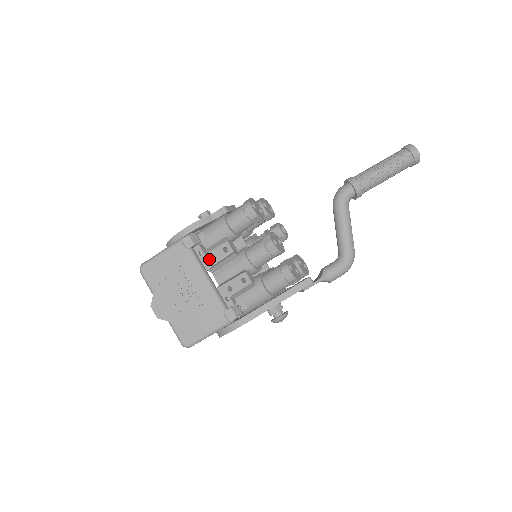
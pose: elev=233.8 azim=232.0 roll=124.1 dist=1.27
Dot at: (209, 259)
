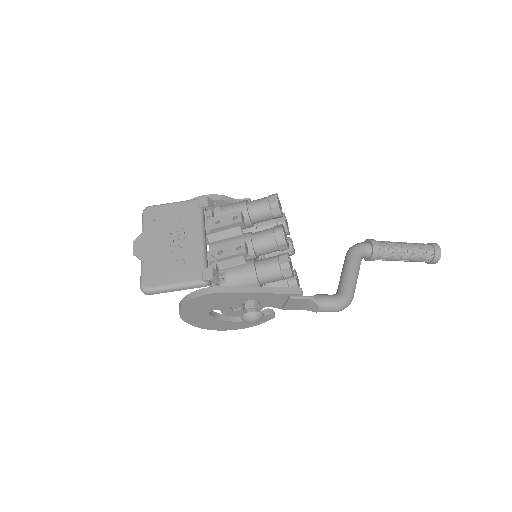
Dot at: (215, 222)
